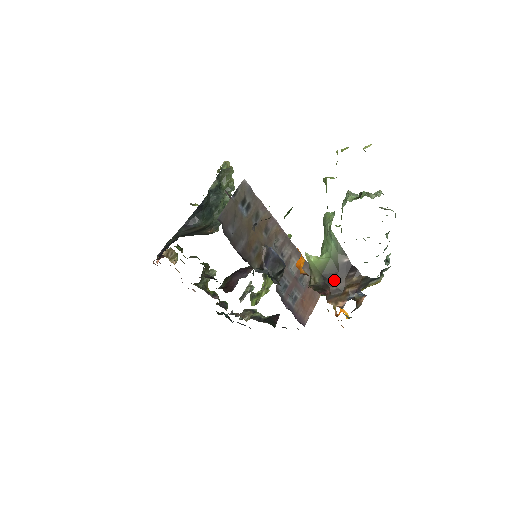
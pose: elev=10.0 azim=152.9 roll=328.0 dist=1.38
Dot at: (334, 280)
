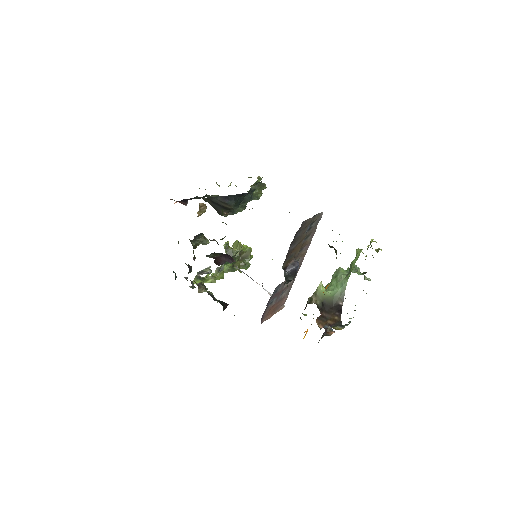
Dot at: (327, 310)
